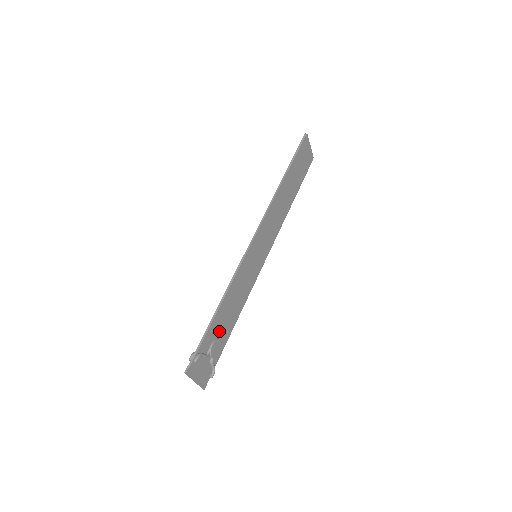
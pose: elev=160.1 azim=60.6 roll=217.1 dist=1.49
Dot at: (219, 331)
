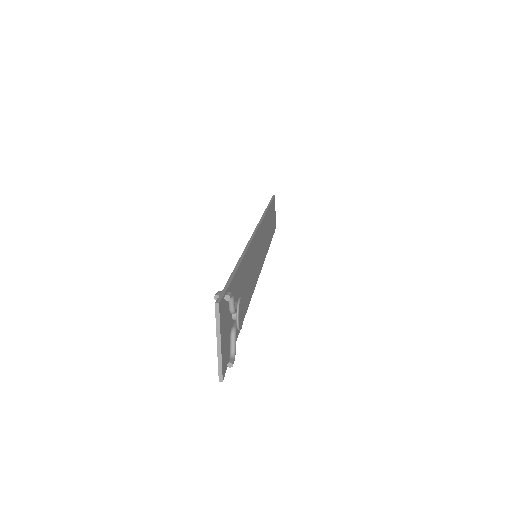
Dot at: occluded
